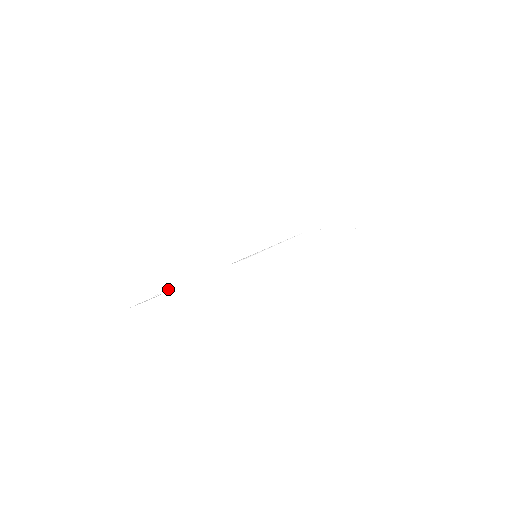
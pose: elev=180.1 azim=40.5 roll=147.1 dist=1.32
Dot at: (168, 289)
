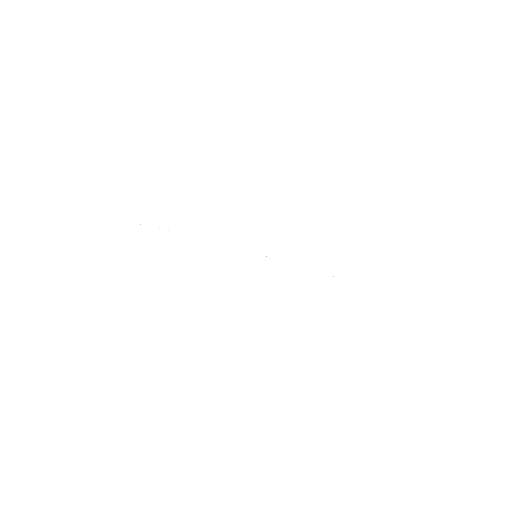
Dot at: (168, 230)
